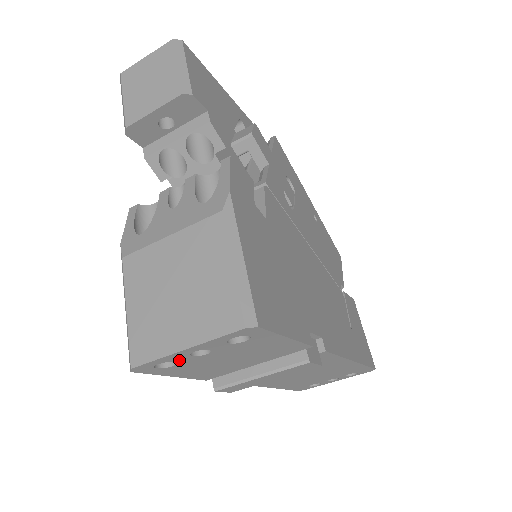
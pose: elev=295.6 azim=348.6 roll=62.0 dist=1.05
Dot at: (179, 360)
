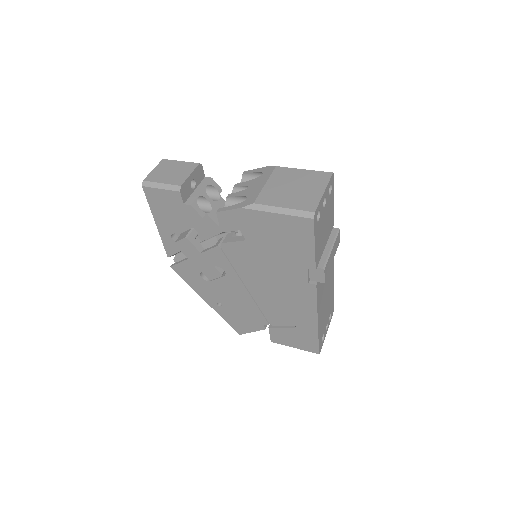
Dot at: (321, 210)
